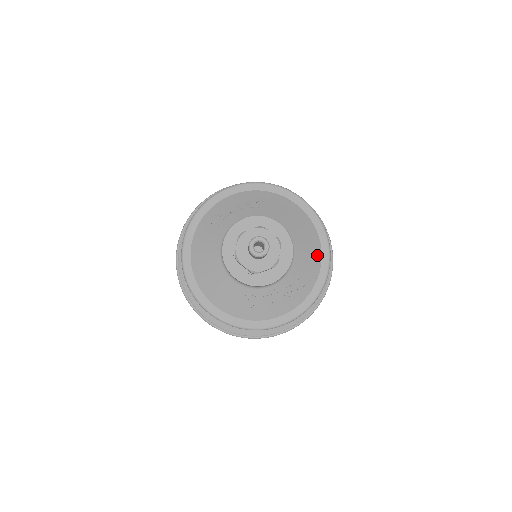
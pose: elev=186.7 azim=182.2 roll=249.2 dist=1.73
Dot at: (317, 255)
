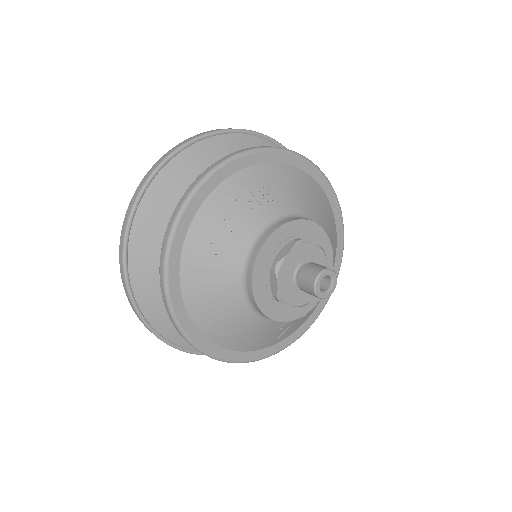
Dot at: (334, 228)
